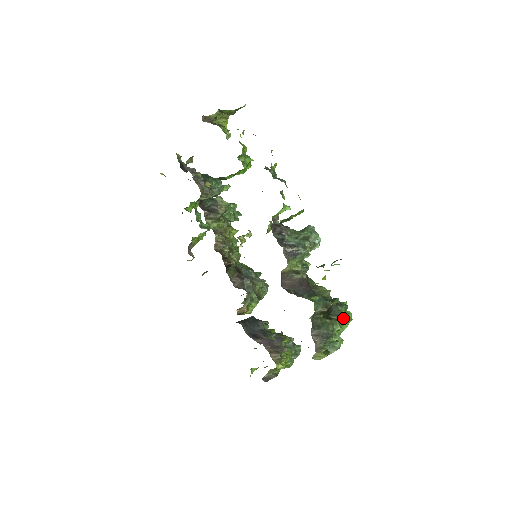
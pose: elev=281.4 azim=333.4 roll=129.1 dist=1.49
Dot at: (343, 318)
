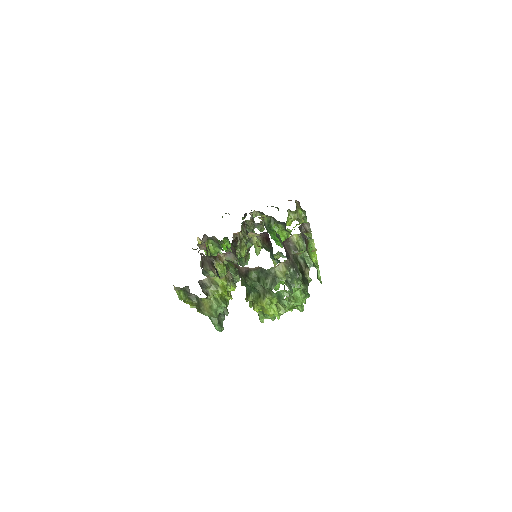
Dot at: (305, 291)
